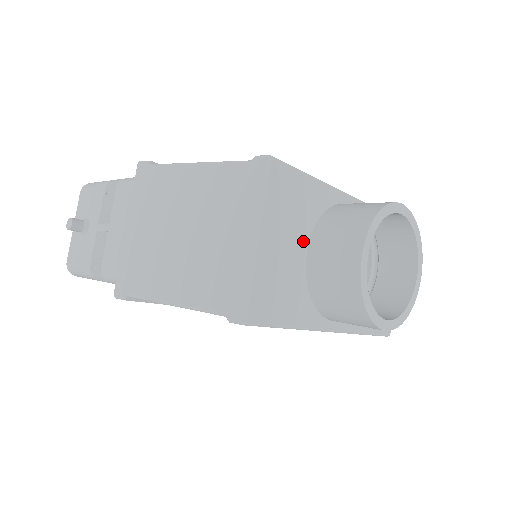
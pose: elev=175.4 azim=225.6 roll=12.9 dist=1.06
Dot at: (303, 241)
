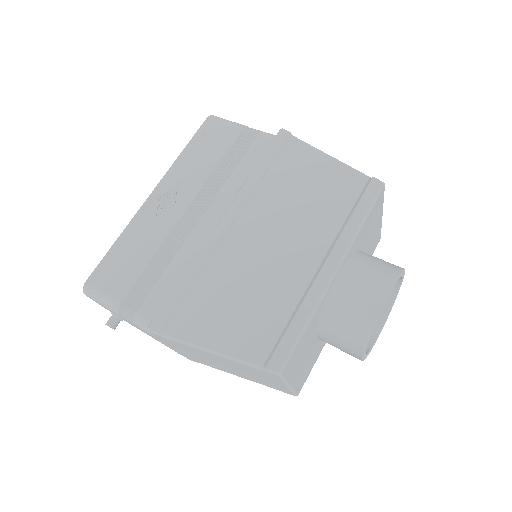
Dot at: (313, 340)
